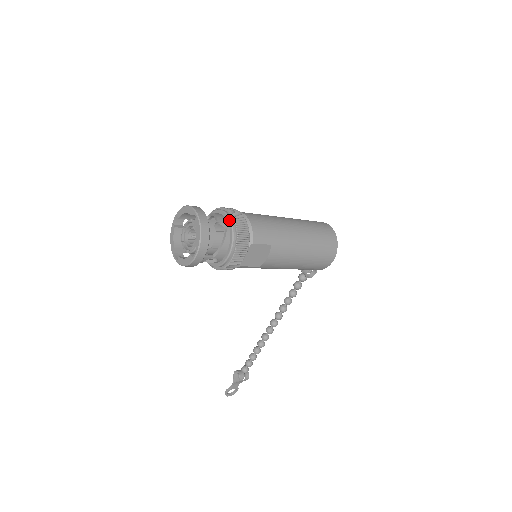
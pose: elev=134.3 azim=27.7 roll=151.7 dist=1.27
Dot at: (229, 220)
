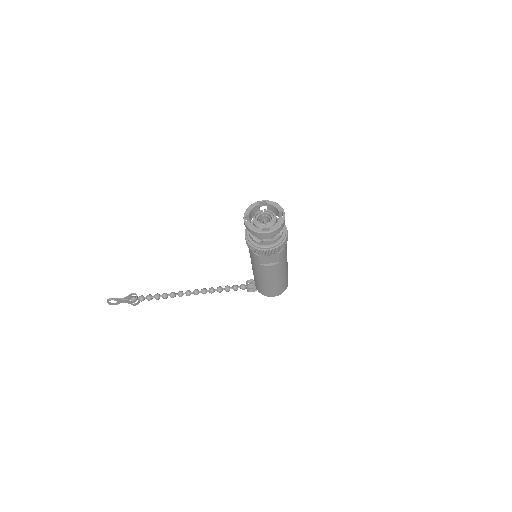
Dot at: (285, 233)
